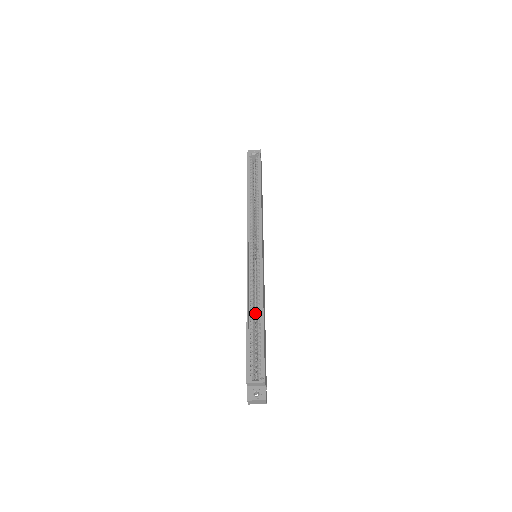
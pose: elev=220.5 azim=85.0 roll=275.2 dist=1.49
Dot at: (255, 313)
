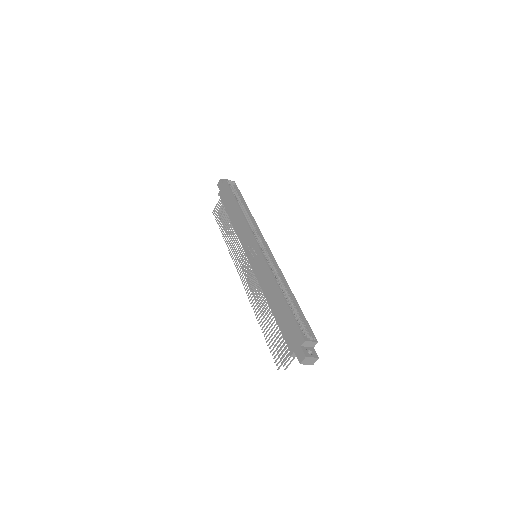
Dot at: occluded
